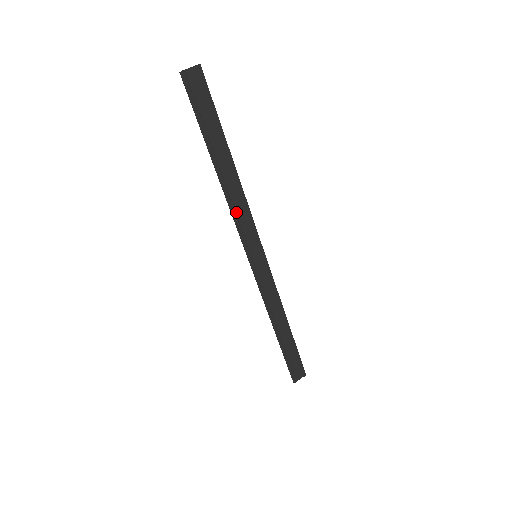
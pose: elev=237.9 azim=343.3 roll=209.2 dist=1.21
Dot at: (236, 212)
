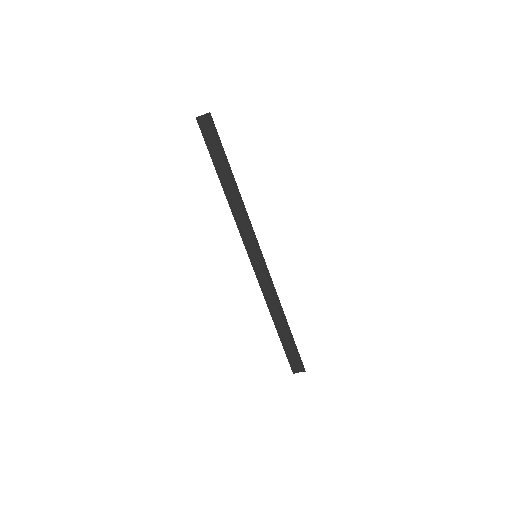
Dot at: (238, 219)
